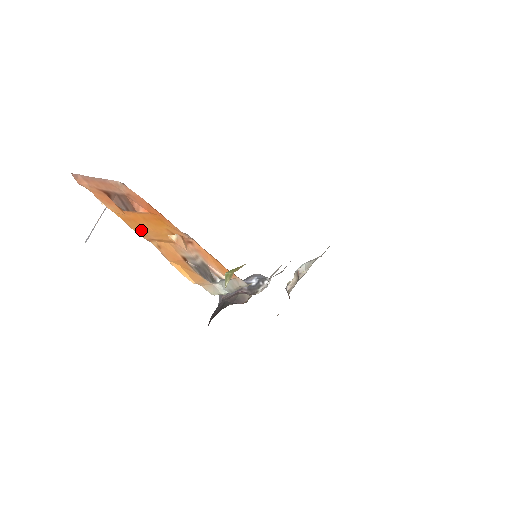
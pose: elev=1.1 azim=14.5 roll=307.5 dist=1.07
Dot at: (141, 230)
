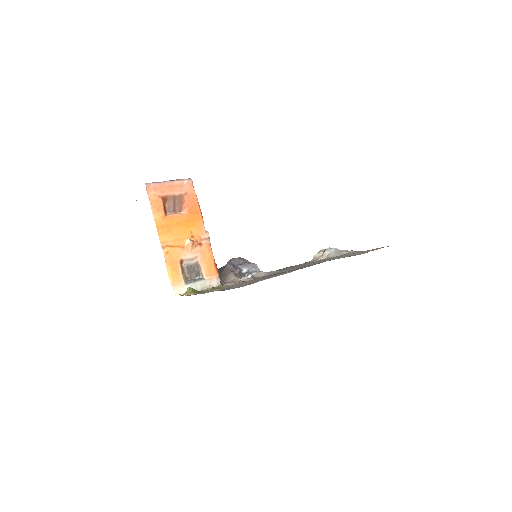
Dot at: (166, 236)
